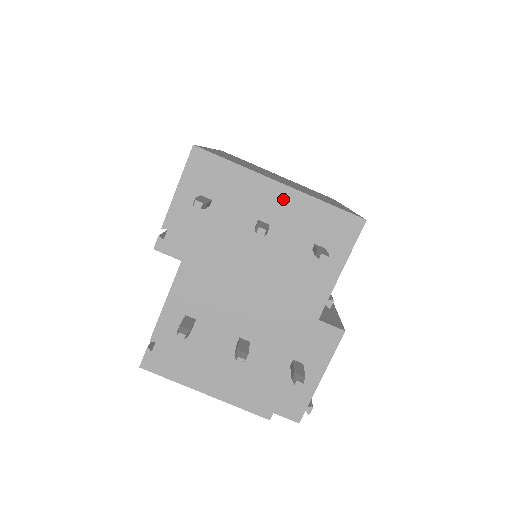
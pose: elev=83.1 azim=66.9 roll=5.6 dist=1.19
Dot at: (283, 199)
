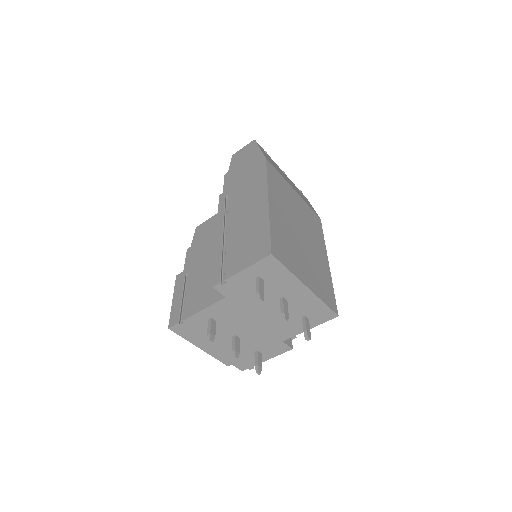
Dot at: (303, 294)
